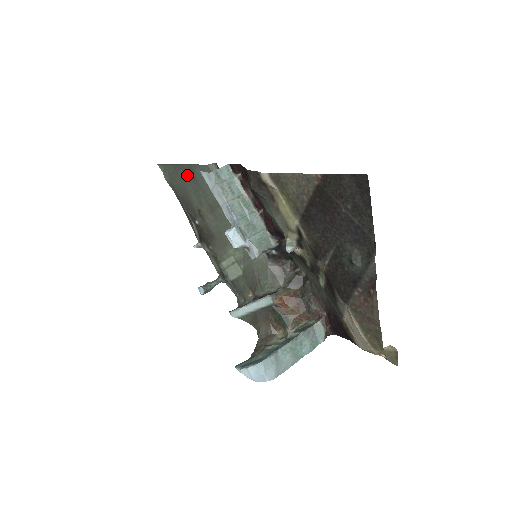
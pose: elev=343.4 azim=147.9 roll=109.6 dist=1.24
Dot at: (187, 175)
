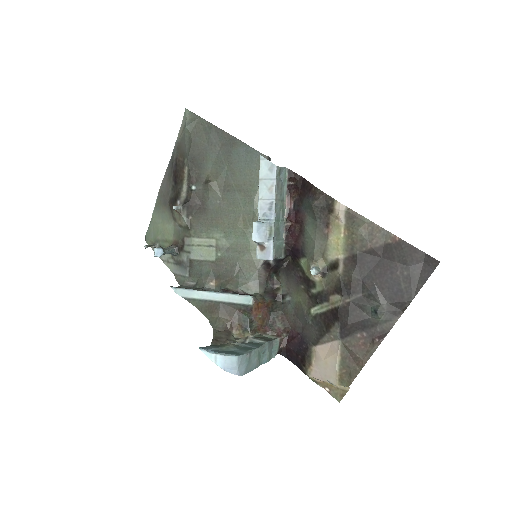
Dot at: (220, 143)
